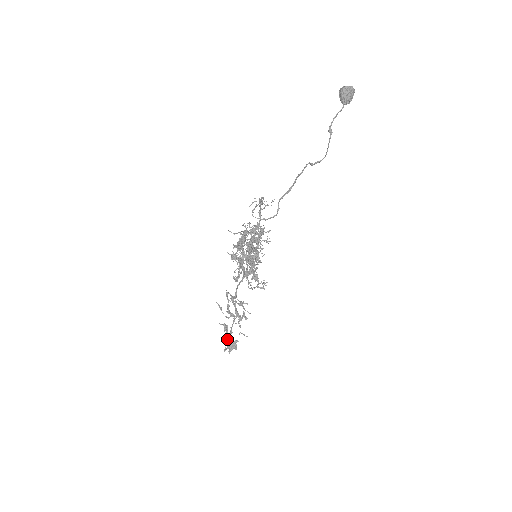
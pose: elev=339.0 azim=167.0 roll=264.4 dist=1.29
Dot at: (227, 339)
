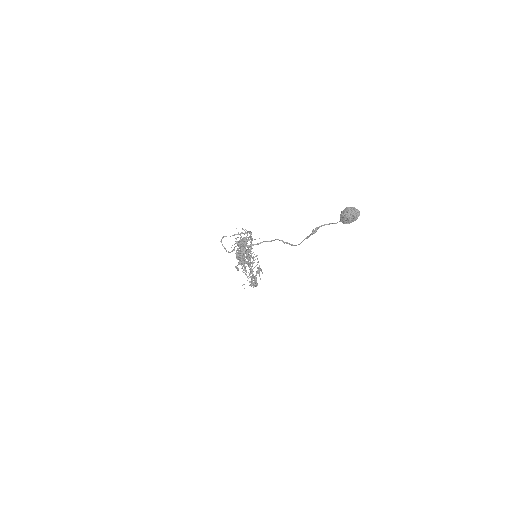
Dot at: occluded
